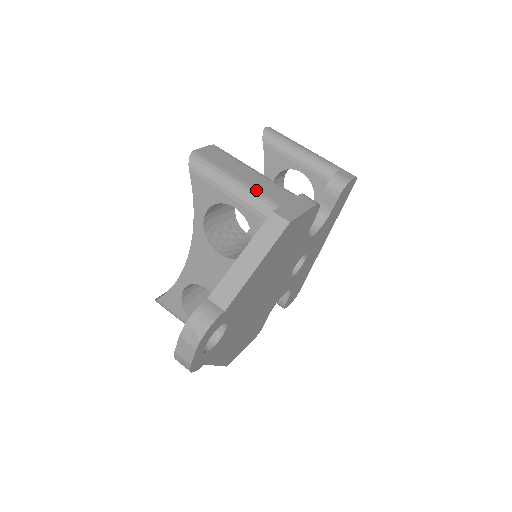
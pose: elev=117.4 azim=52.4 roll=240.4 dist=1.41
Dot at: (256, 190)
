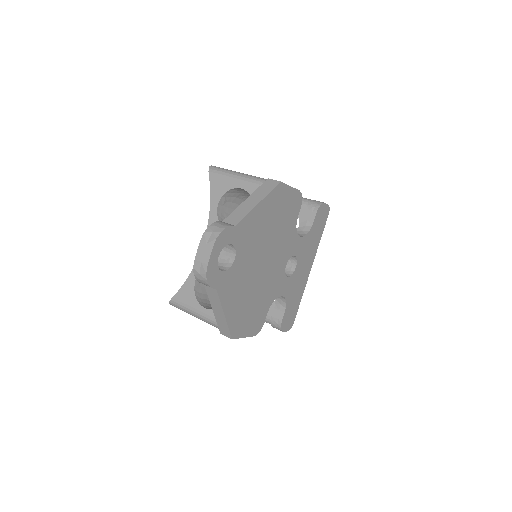
Dot at: (256, 177)
